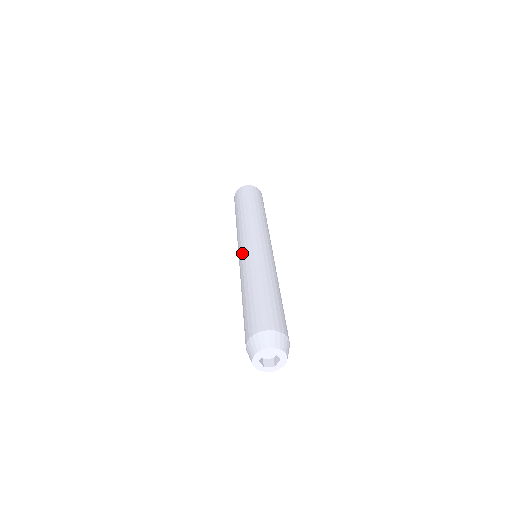
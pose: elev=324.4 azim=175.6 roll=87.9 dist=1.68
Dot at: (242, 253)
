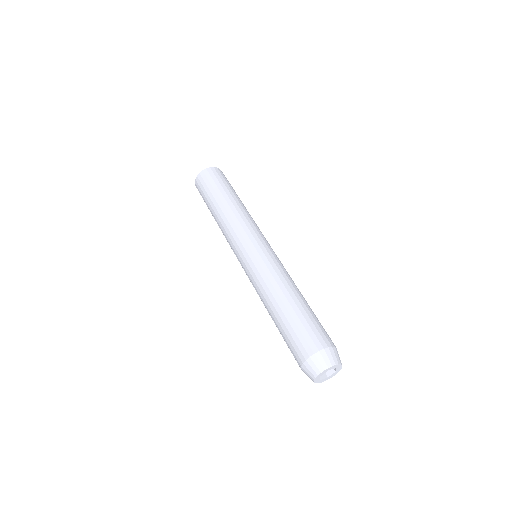
Dot at: (251, 256)
